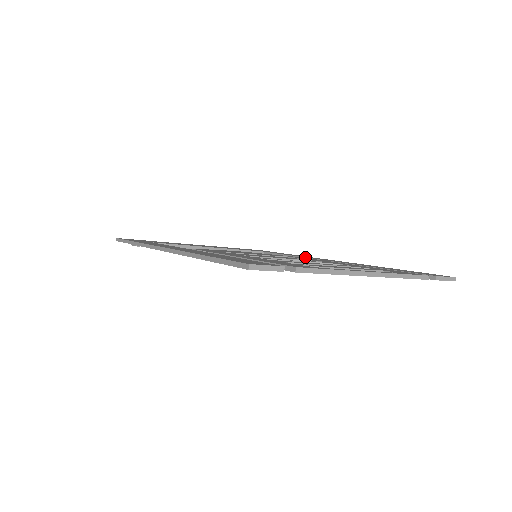
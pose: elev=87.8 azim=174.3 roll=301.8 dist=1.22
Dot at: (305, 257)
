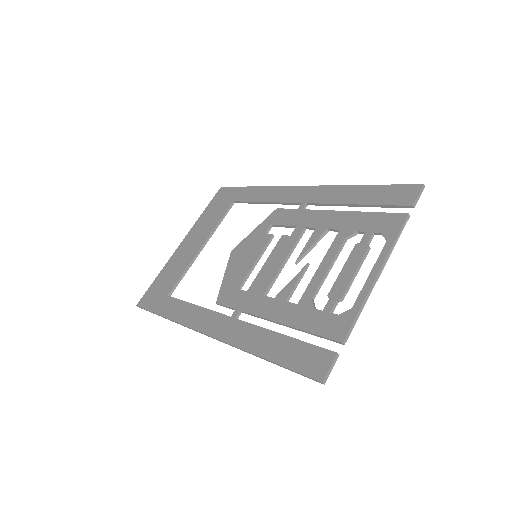
Dot at: (278, 203)
